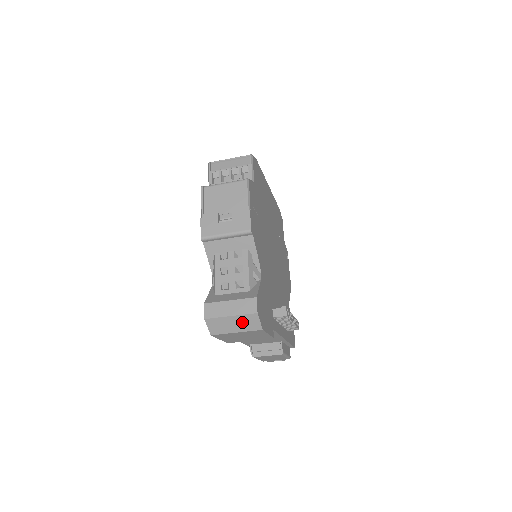
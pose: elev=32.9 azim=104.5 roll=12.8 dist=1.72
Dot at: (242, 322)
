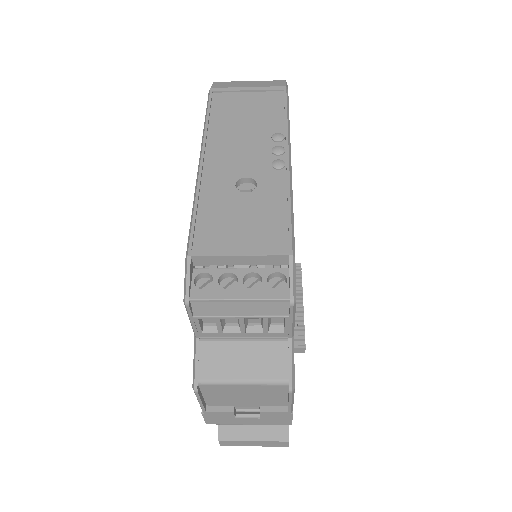
Dot at: occluded
